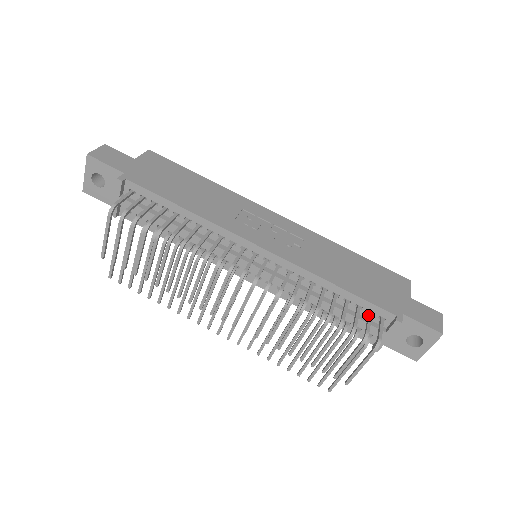
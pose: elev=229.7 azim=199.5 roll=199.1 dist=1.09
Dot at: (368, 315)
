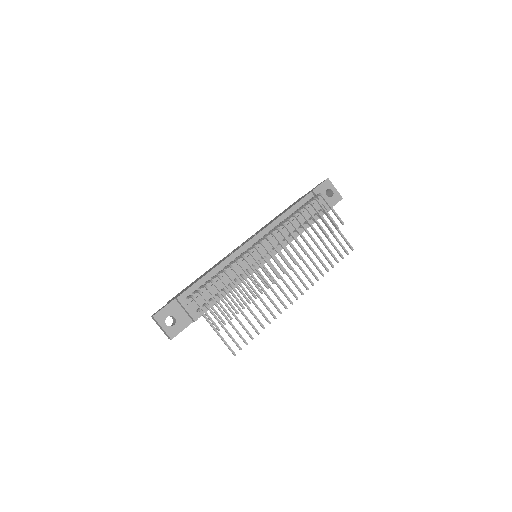
Dot at: occluded
